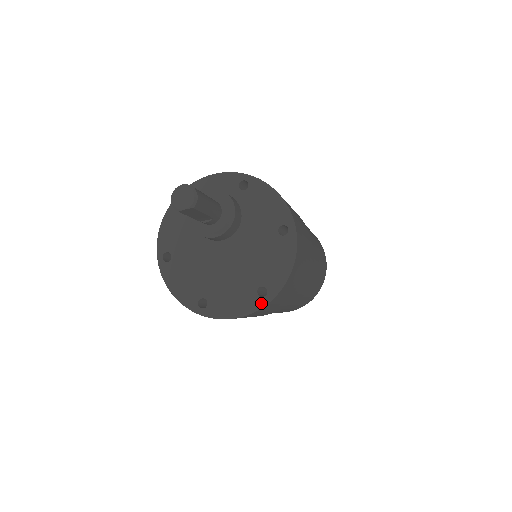
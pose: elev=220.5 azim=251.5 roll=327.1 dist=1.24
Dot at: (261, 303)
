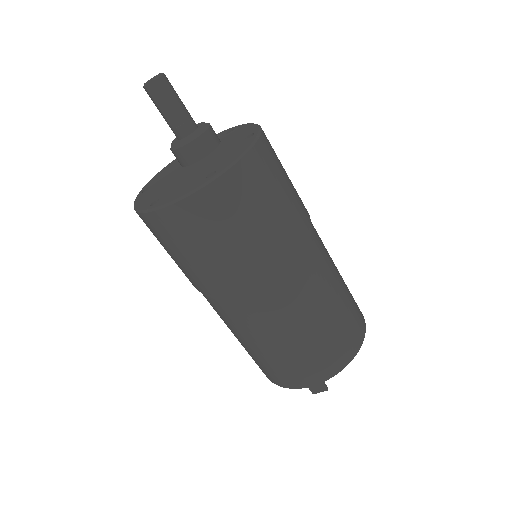
Dot at: (206, 181)
